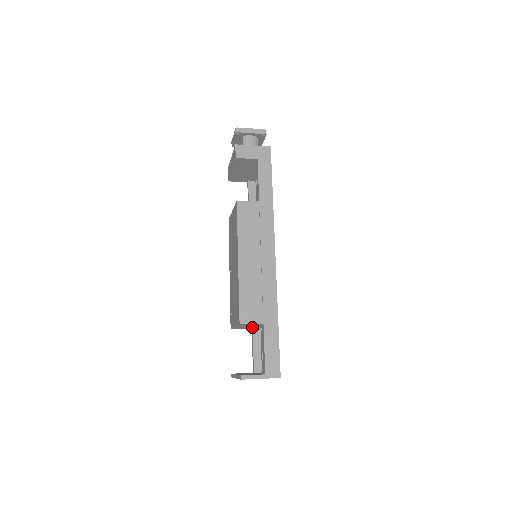
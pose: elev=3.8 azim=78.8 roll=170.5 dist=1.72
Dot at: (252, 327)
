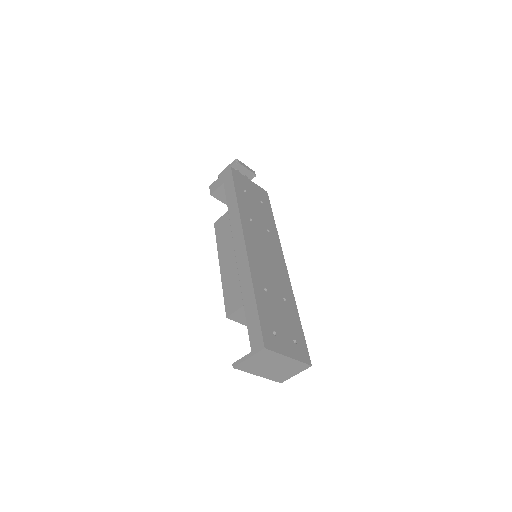
Dot at: occluded
